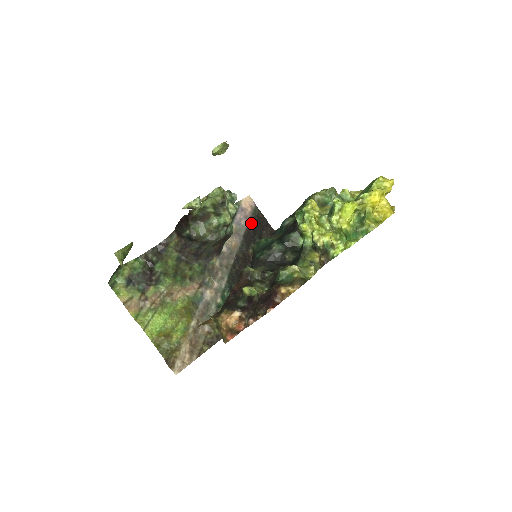
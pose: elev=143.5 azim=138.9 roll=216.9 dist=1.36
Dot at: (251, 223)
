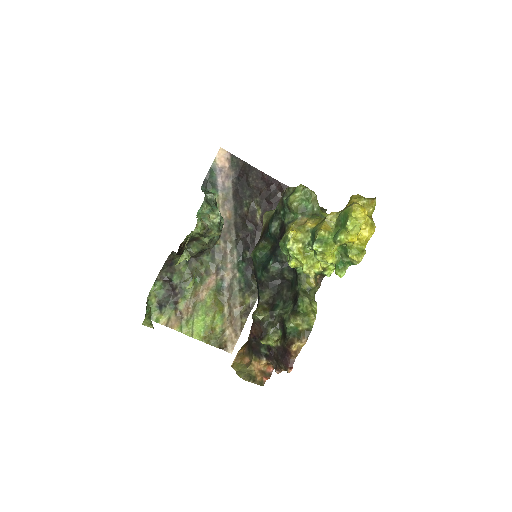
Dot at: (234, 179)
